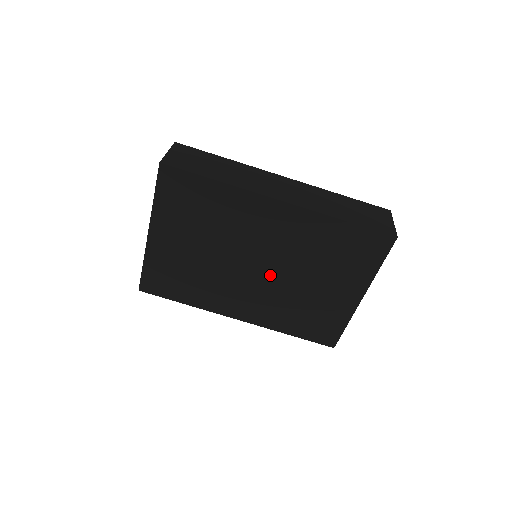
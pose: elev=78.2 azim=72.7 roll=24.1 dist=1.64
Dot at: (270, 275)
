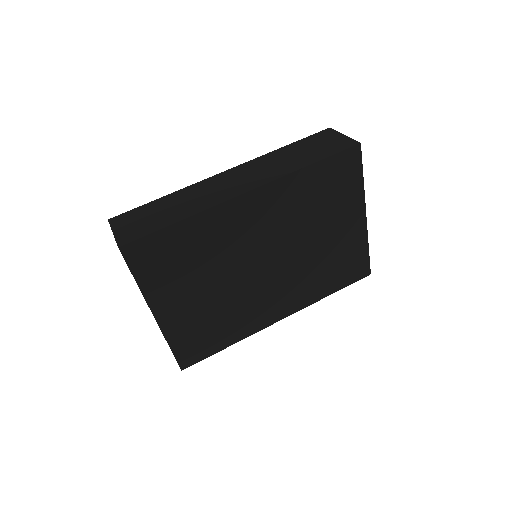
Dot at: (282, 261)
